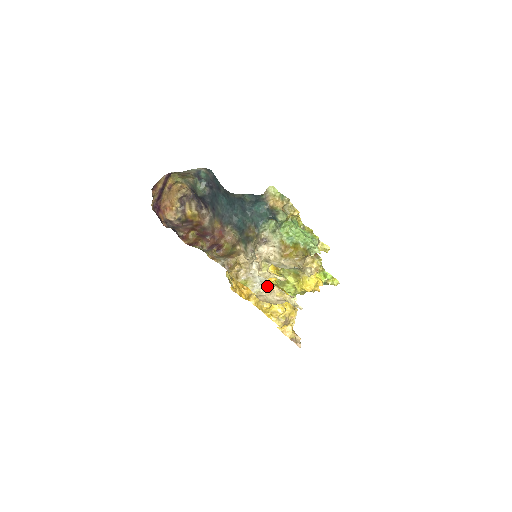
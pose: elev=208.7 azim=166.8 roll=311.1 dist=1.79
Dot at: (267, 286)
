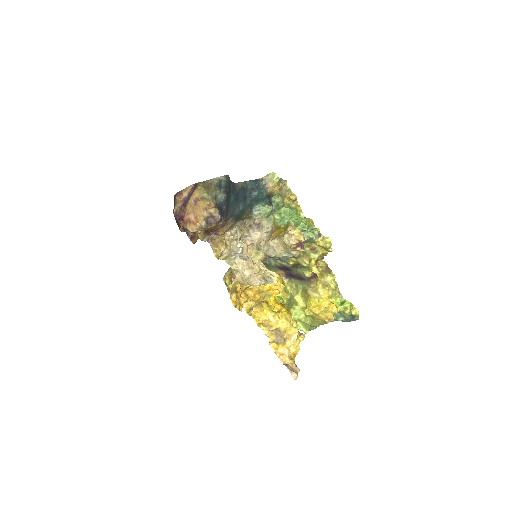
Dot at: (244, 259)
